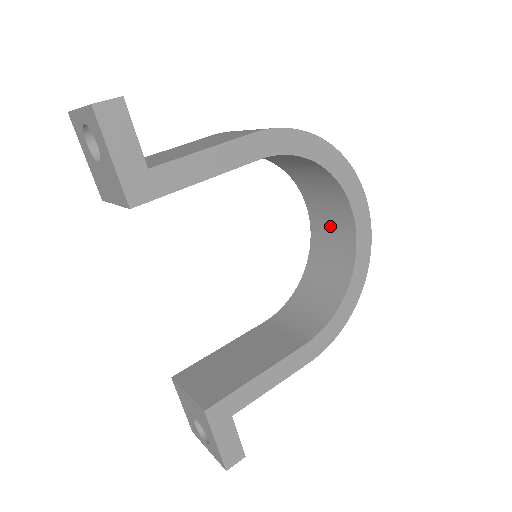
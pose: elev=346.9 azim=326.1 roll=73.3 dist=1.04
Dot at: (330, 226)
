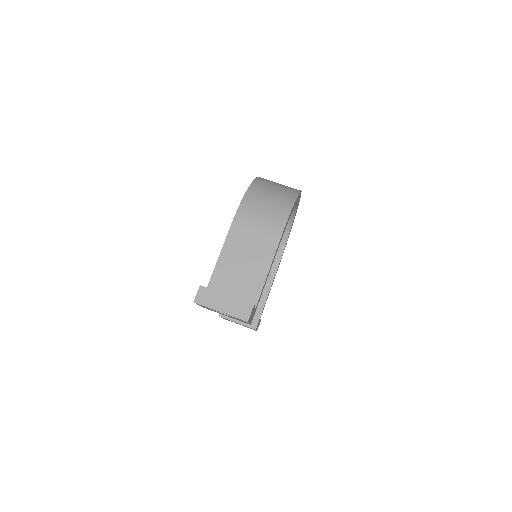
Dot at: occluded
